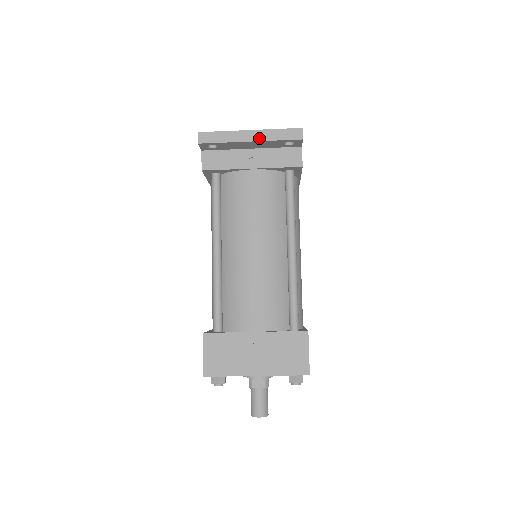
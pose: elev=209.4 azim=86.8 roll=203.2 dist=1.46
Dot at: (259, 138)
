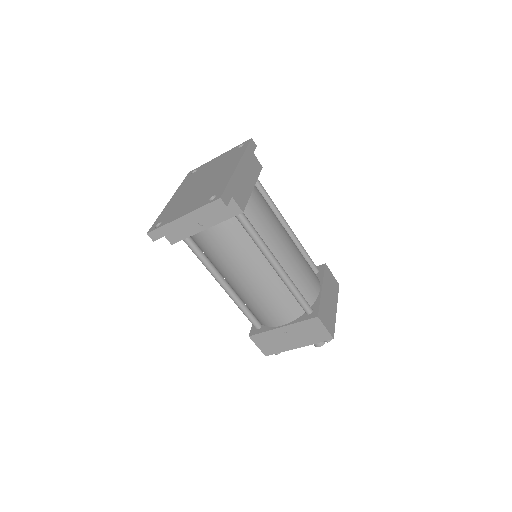
Dot at: (193, 220)
